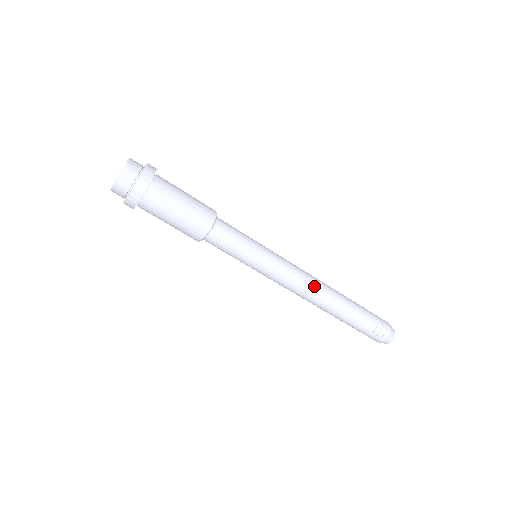
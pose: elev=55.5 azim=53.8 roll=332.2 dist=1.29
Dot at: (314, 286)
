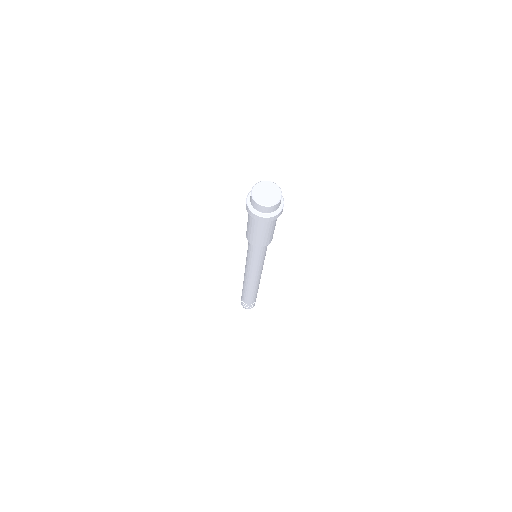
Dot at: occluded
